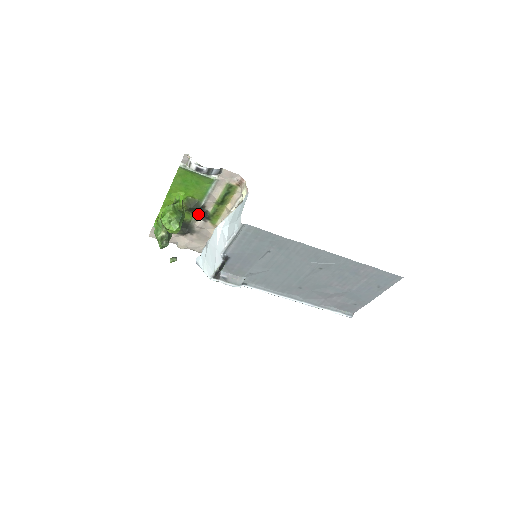
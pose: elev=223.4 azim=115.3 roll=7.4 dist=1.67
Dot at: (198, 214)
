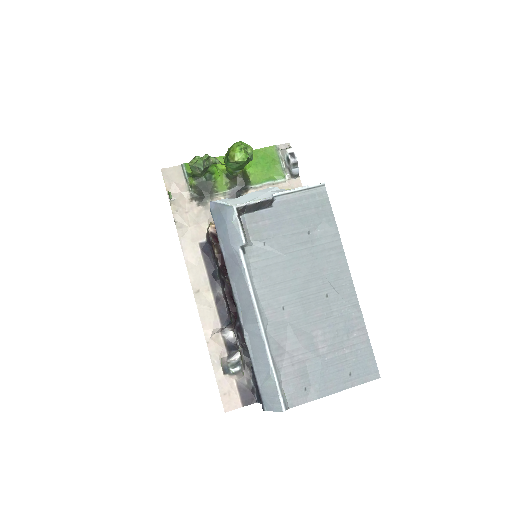
Dot at: (234, 191)
